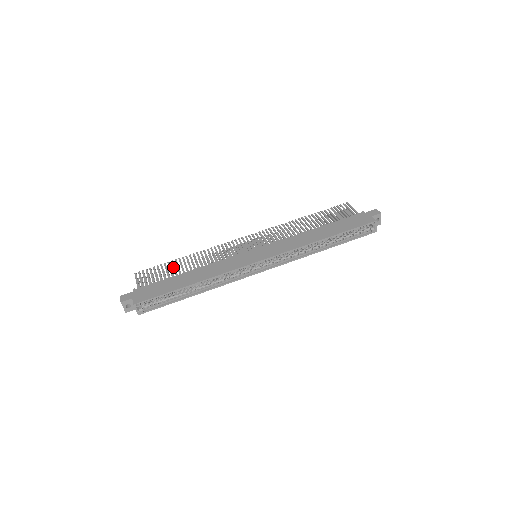
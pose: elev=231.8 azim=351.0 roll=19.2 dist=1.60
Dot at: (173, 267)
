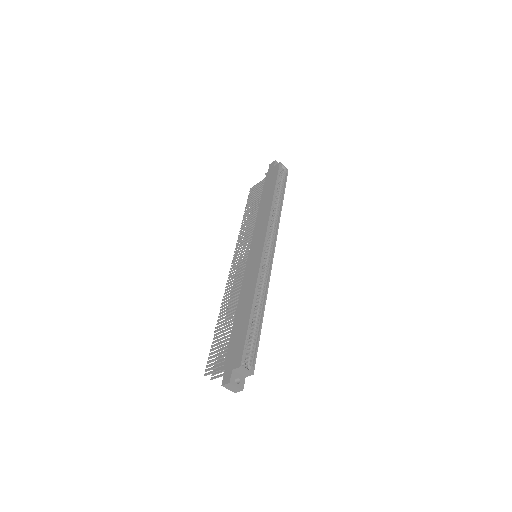
Dot at: (222, 332)
